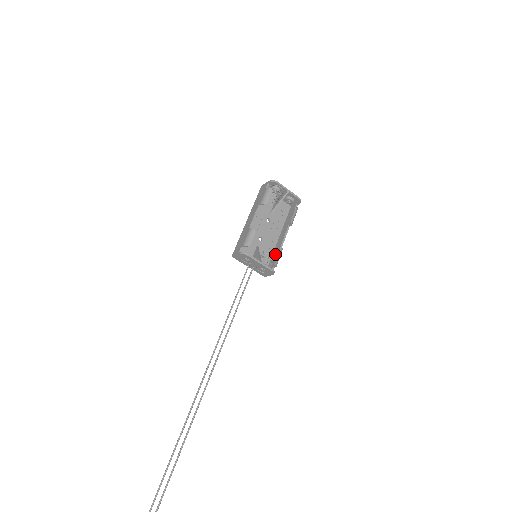
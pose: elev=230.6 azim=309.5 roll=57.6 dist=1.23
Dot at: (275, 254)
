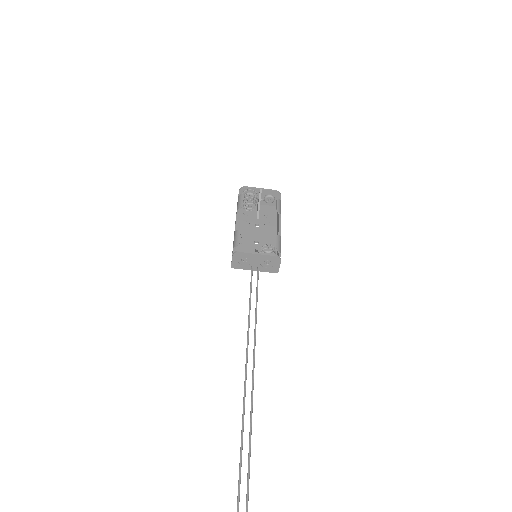
Dot at: occluded
